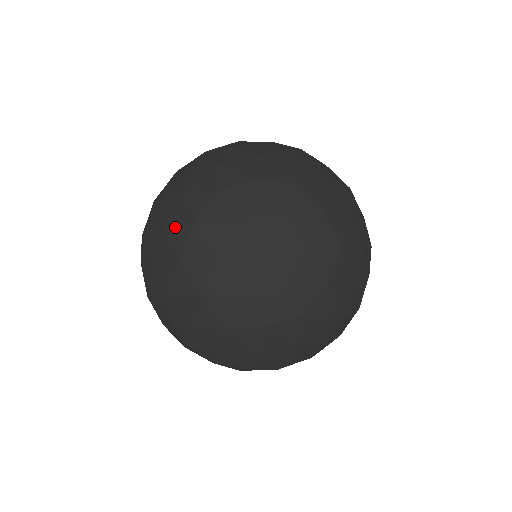
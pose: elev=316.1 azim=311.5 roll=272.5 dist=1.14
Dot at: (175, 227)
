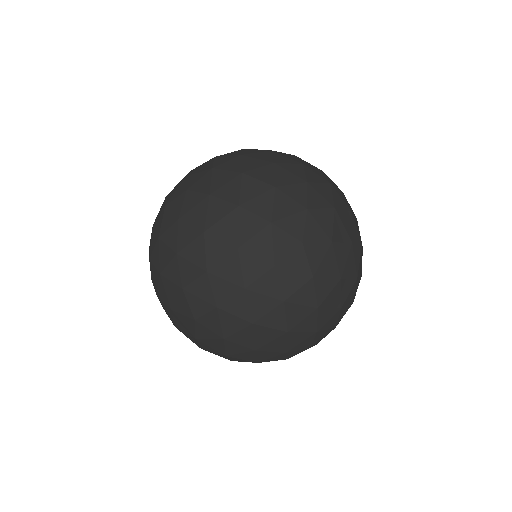
Dot at: (183, 333)
